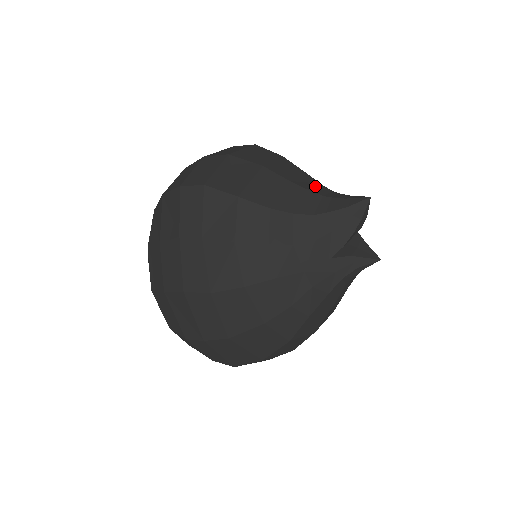
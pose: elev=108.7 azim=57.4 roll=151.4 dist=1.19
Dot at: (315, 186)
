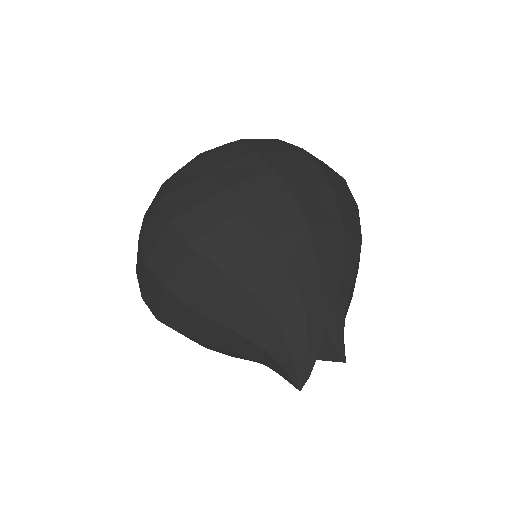
Dot at: (261, 325)
